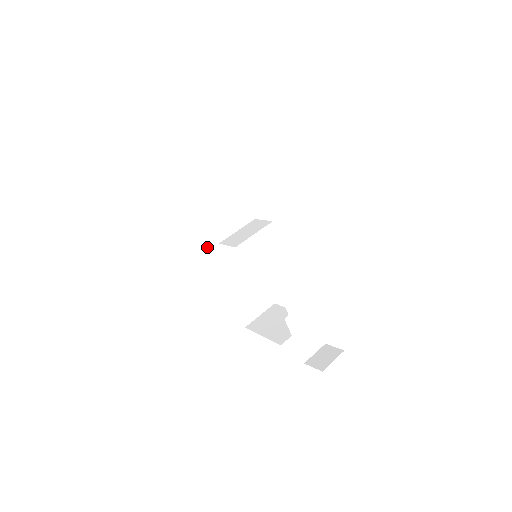
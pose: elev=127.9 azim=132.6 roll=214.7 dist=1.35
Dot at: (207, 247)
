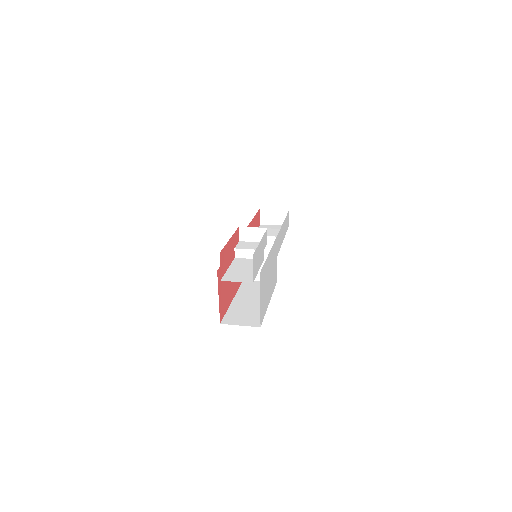
Dot at: (243, 284)
